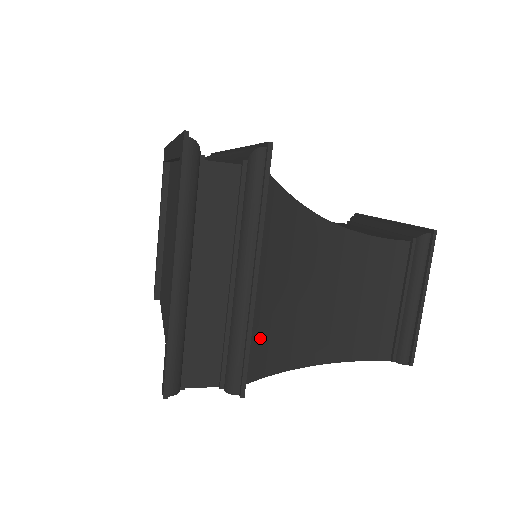
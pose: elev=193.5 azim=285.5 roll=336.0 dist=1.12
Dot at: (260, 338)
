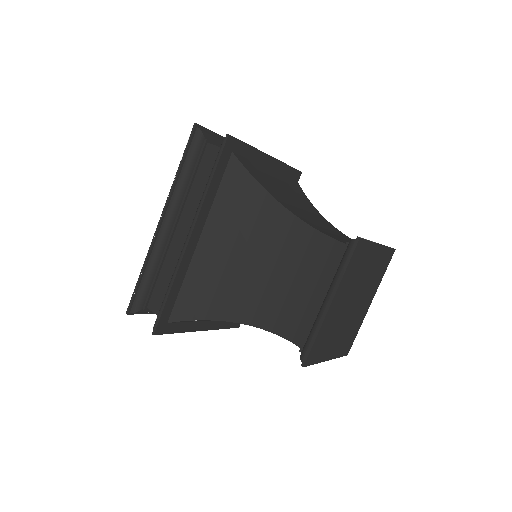
Dot at: occluded
